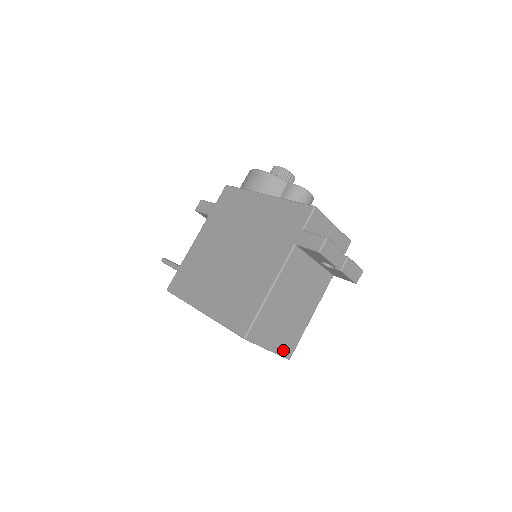
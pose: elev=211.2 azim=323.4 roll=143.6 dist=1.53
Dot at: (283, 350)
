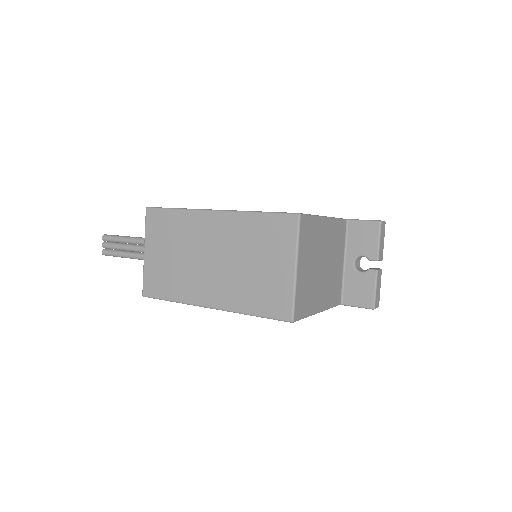
Dot at: (298, 297)
